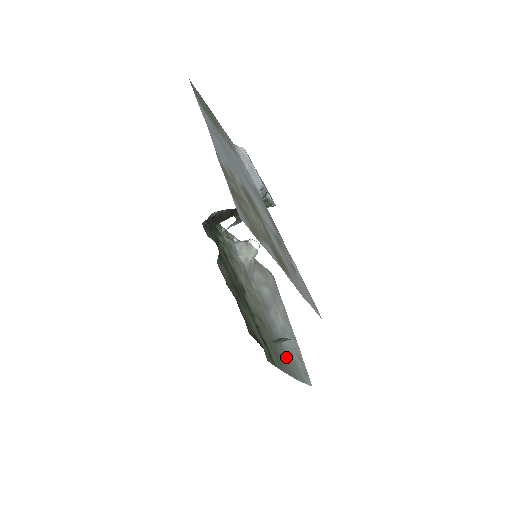
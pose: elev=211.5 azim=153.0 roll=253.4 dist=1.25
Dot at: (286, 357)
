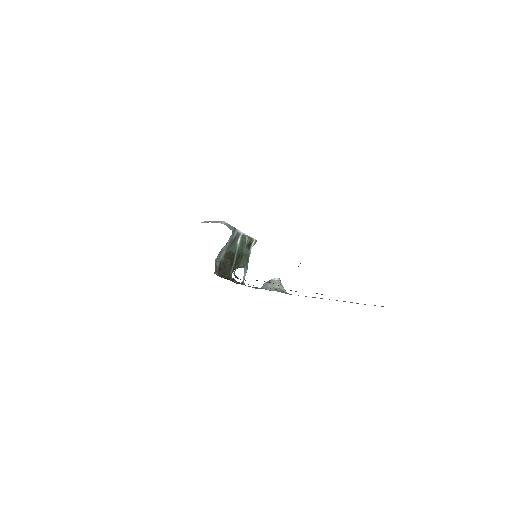
Dot at: occluded
